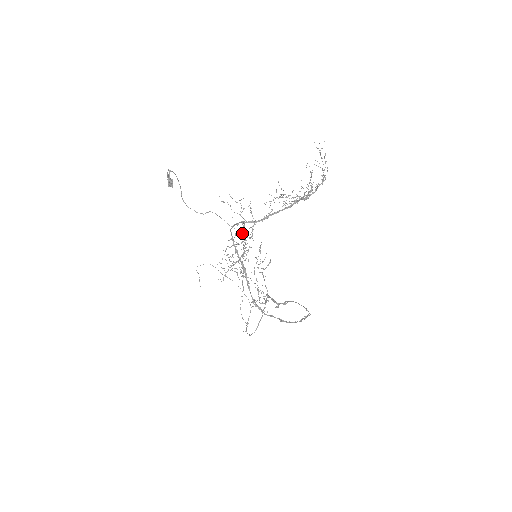
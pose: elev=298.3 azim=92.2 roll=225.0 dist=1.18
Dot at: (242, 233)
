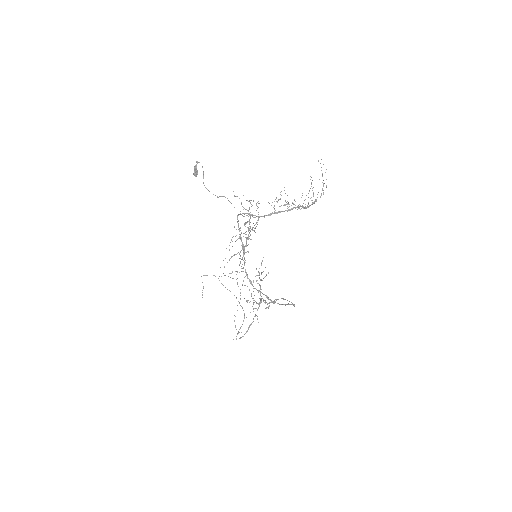
Dot at: occluded
